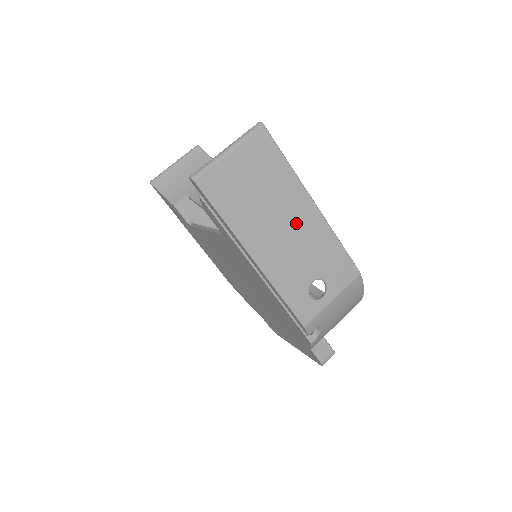
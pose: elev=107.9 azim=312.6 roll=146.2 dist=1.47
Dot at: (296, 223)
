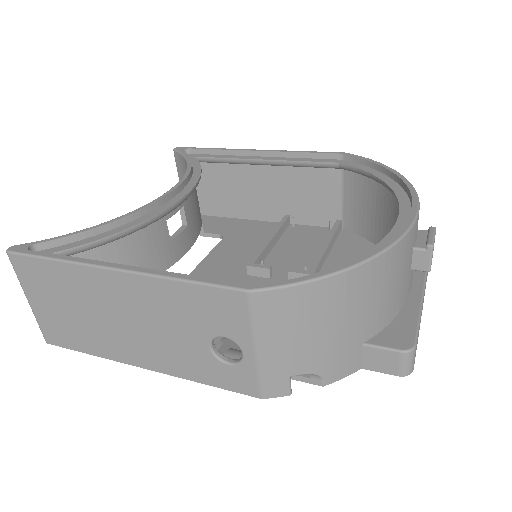
Dot at: (125, 306)
